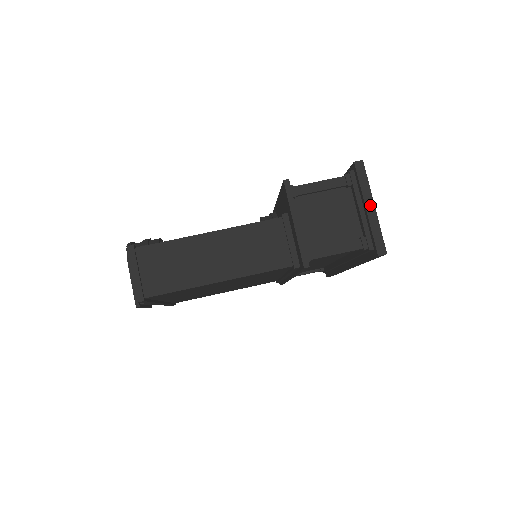
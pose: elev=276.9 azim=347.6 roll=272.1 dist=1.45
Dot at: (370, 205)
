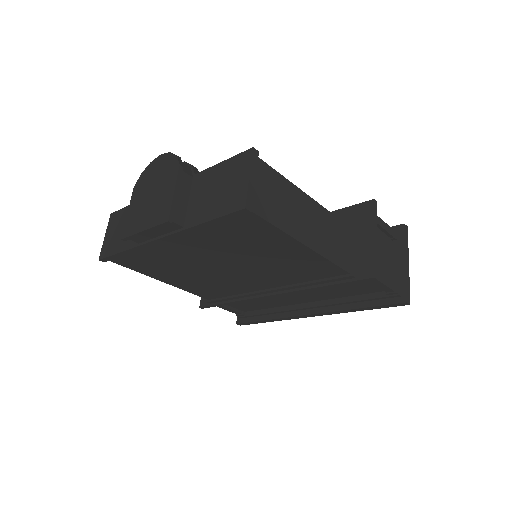
Dot at: (407, 261)
